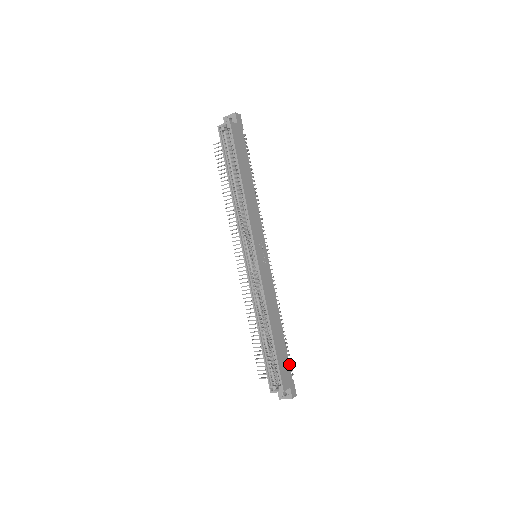
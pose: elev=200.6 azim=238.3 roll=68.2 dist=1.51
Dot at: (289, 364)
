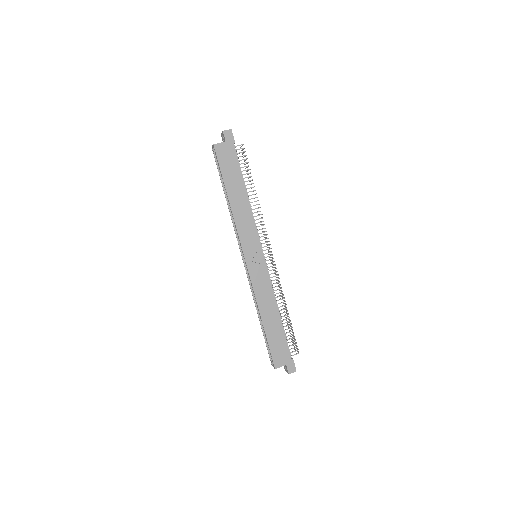
Dot at: (288, 346)
